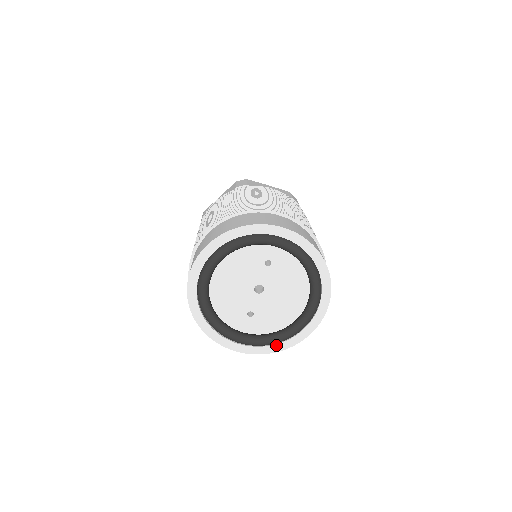
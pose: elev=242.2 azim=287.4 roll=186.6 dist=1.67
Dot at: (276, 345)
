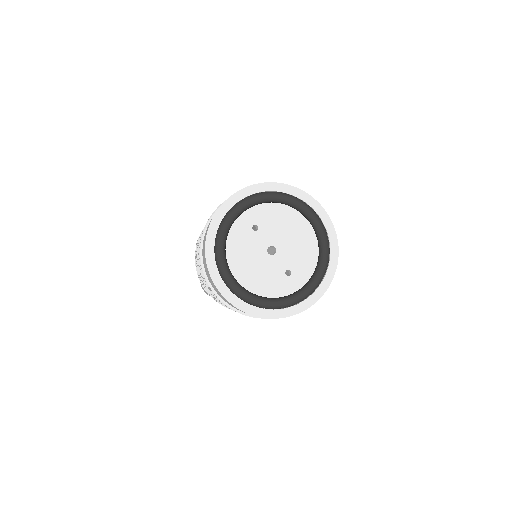
Dot at: (328, 270)
